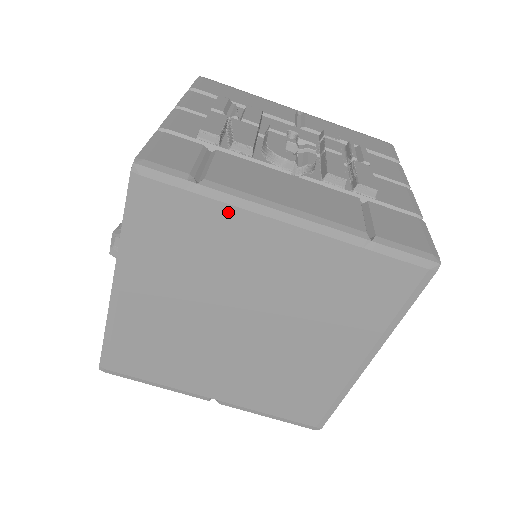
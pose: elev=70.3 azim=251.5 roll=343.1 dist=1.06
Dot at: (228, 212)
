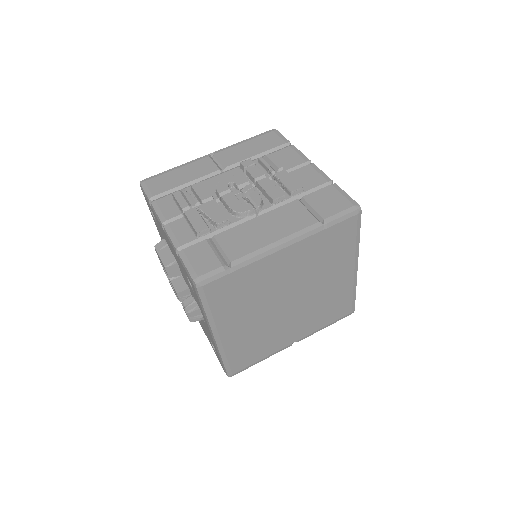
Dot at: (252, 267)
